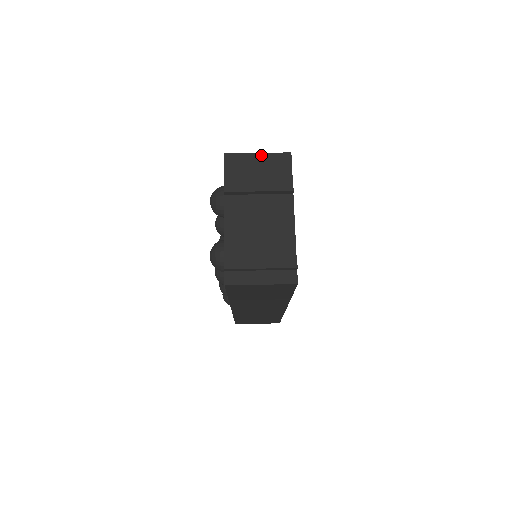
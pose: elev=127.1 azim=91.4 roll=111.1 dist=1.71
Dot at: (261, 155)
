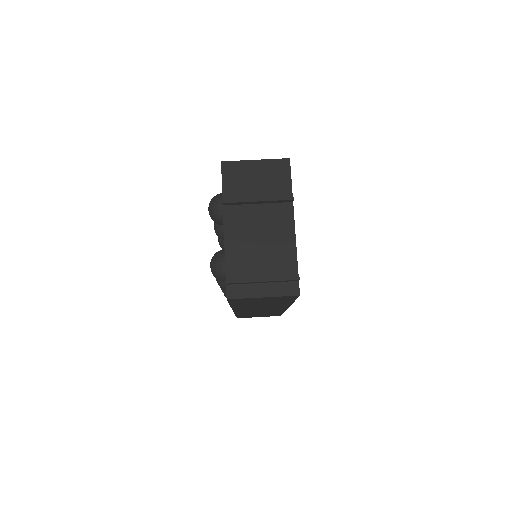
Dot at: (259, 162)
